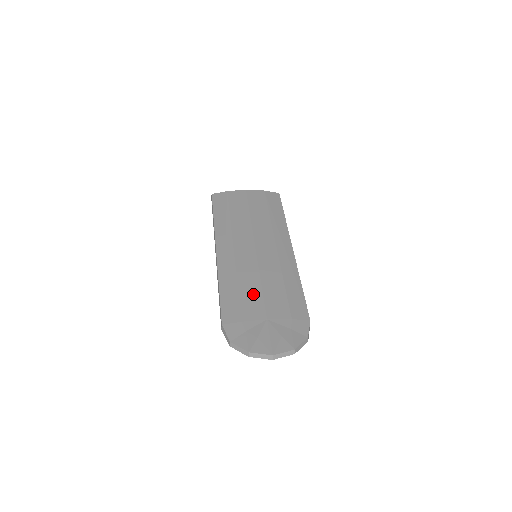
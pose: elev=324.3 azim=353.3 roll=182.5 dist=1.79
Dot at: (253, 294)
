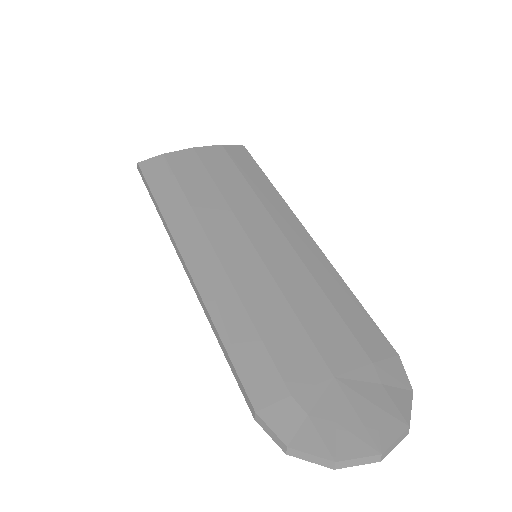
Dot at: (286, 331)
